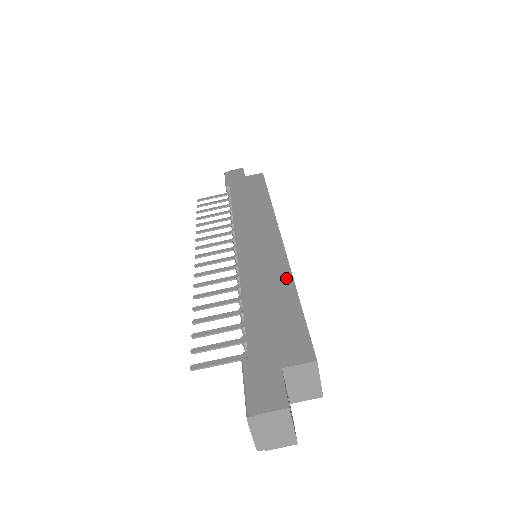
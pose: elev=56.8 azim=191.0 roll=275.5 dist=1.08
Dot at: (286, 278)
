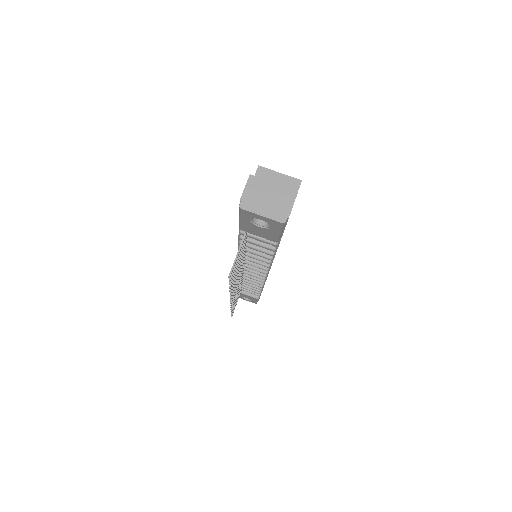
Dot at: occluded
